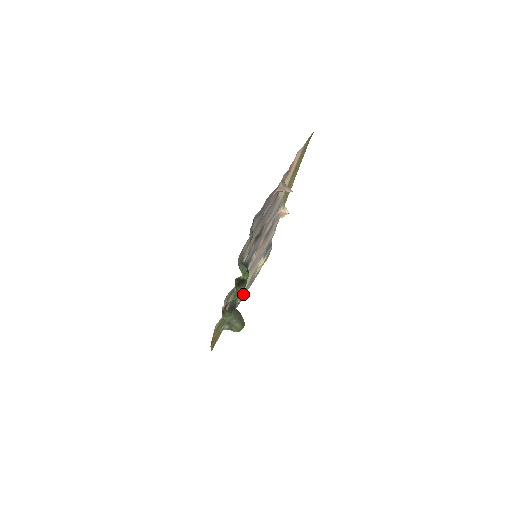
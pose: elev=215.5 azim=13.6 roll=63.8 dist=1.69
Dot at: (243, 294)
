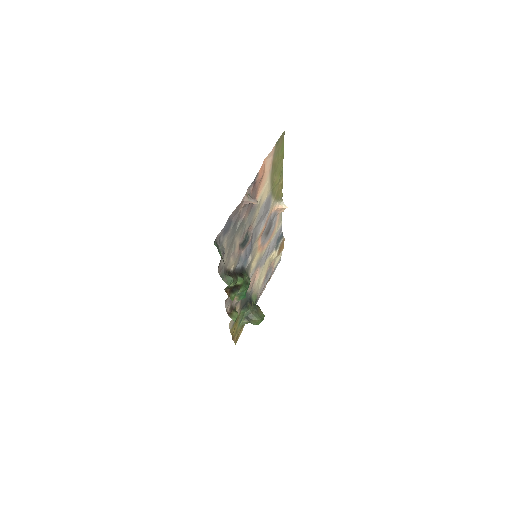
Dot at: (263, 286)
